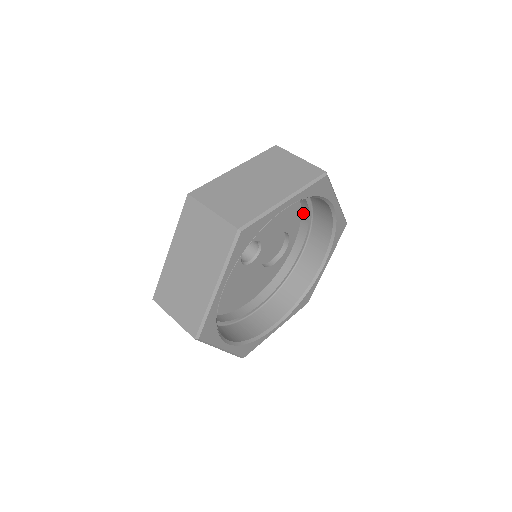
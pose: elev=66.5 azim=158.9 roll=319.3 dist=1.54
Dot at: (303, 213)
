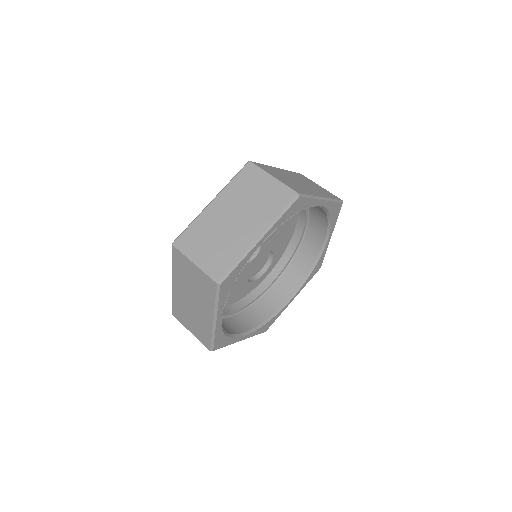
Dot at: (290, 245)
